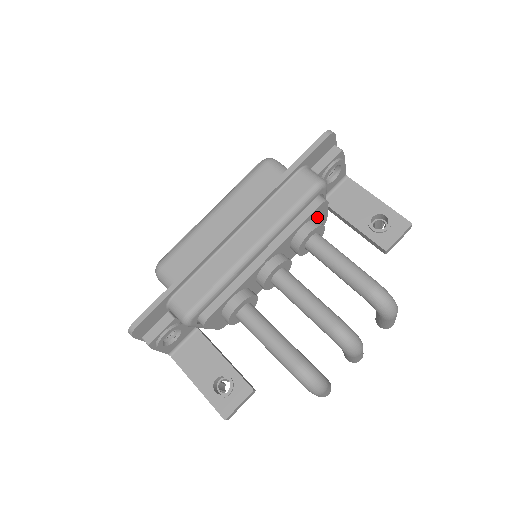
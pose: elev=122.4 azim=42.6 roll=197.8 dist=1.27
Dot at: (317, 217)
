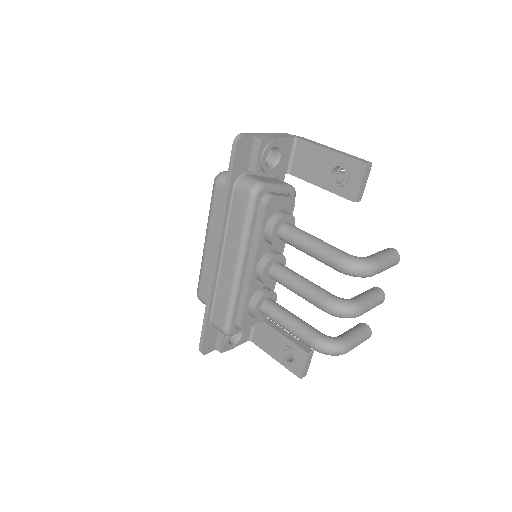
Dot at: (276, 210)
